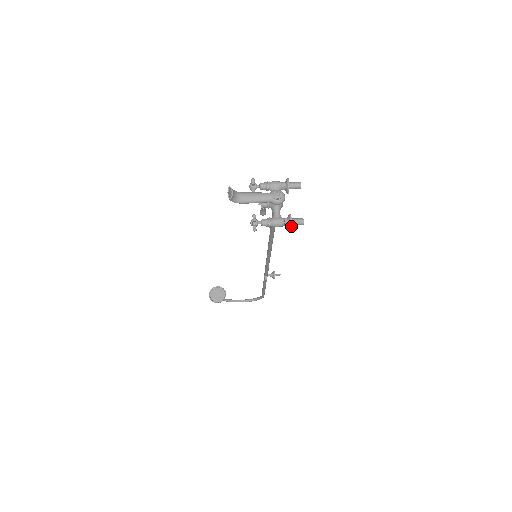
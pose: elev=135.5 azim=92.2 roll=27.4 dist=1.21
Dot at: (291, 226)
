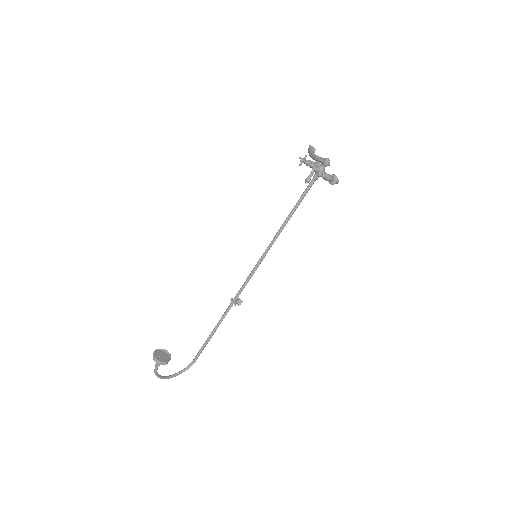
Dot at: (337, 179)
